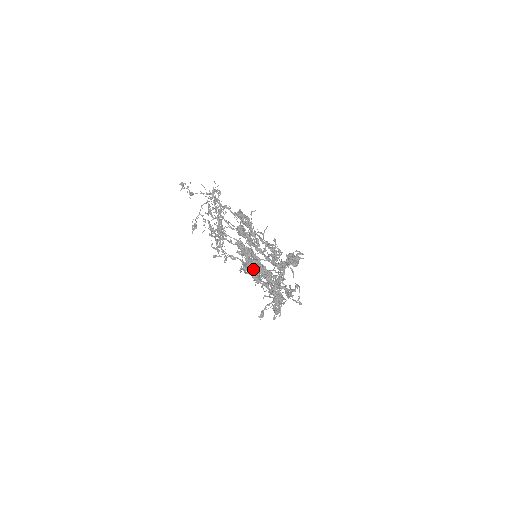
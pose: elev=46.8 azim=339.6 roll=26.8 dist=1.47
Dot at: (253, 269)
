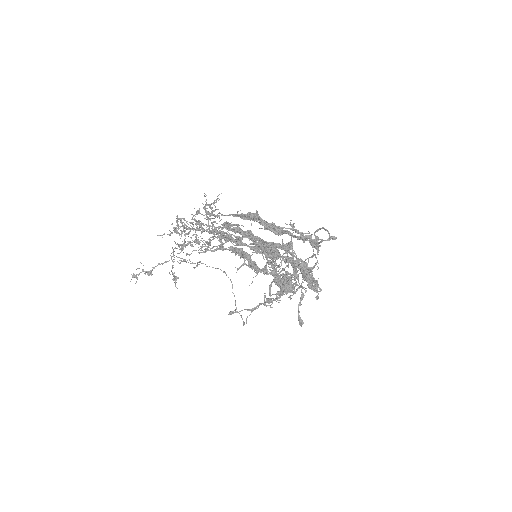
Dot at: (265, 244)
